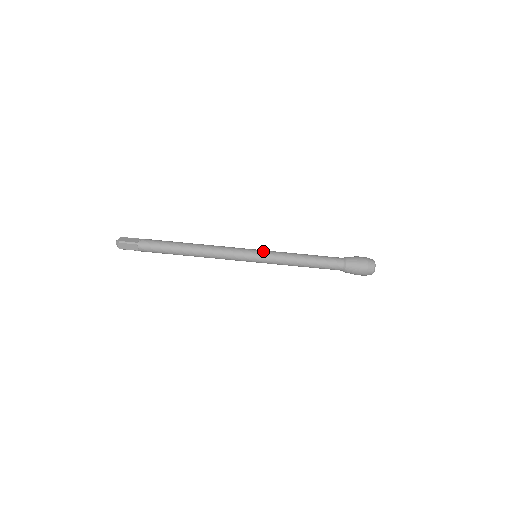
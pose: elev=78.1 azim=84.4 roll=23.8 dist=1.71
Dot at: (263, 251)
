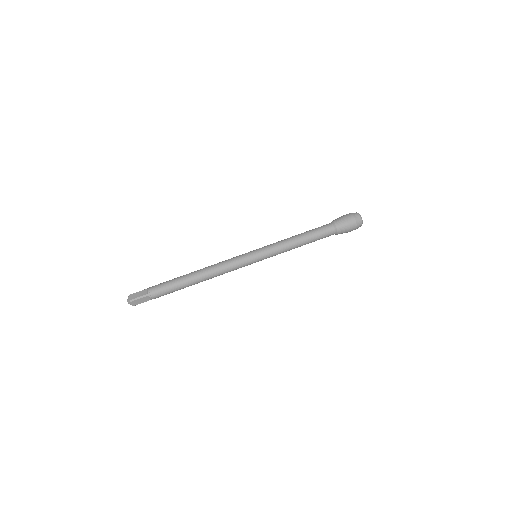
Dot at: occluded
